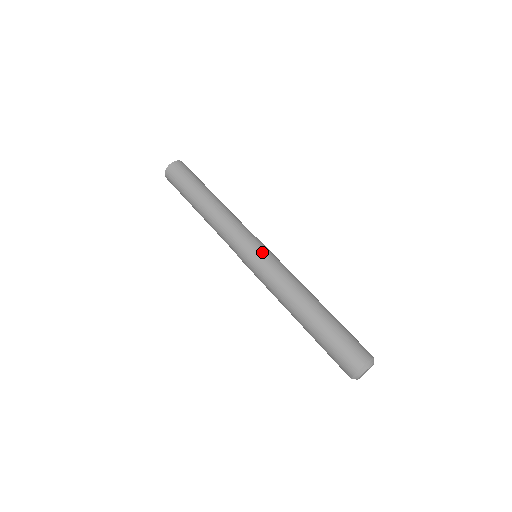
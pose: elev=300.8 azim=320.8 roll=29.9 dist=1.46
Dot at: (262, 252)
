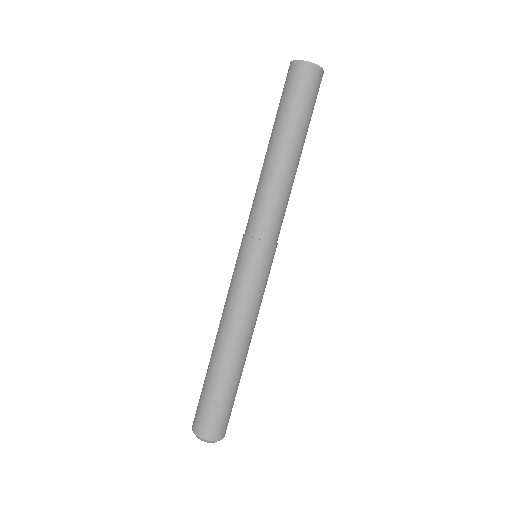
Dot at: (259, 267)
